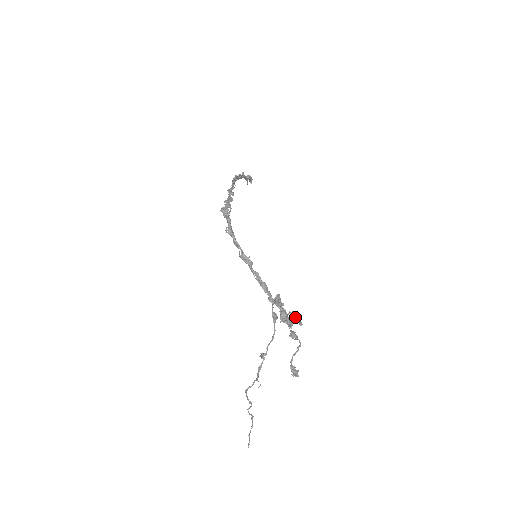
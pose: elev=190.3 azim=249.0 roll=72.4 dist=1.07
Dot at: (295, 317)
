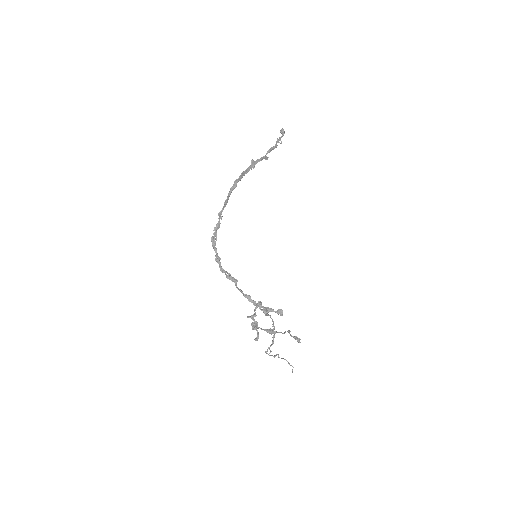
Dot at: occluded
